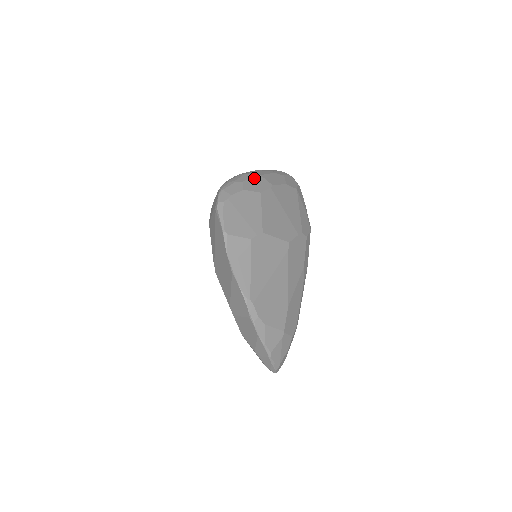
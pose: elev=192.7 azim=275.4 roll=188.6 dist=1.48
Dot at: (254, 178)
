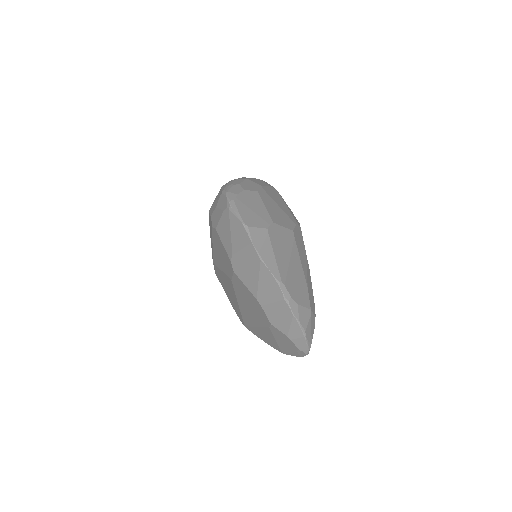
Dot at: (245, 181)
